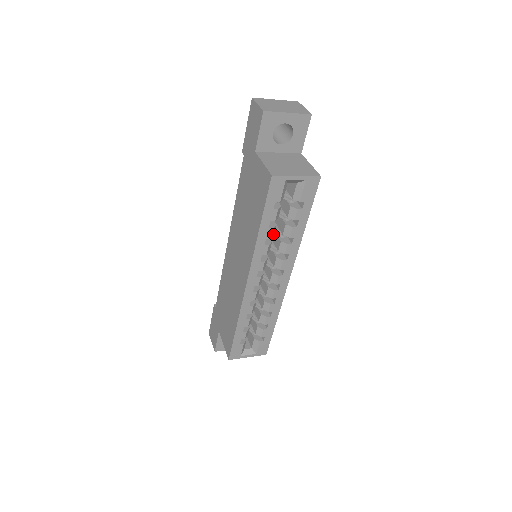
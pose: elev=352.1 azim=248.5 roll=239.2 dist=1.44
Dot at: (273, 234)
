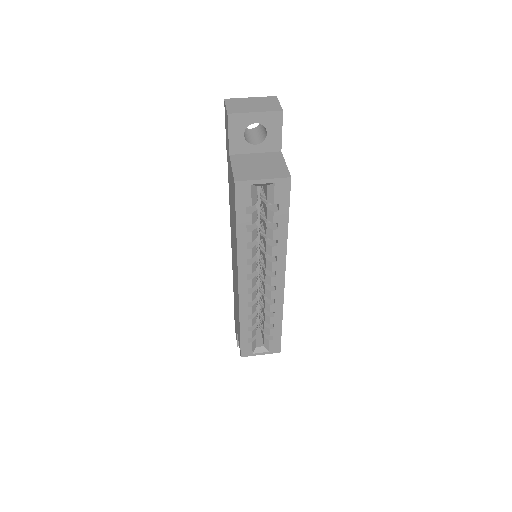
Dot at: (255, 237)
